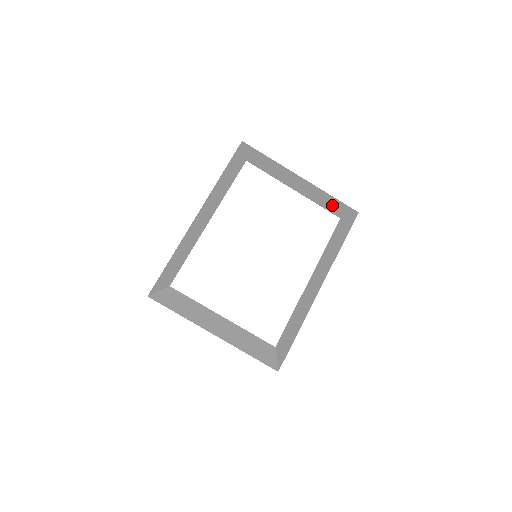
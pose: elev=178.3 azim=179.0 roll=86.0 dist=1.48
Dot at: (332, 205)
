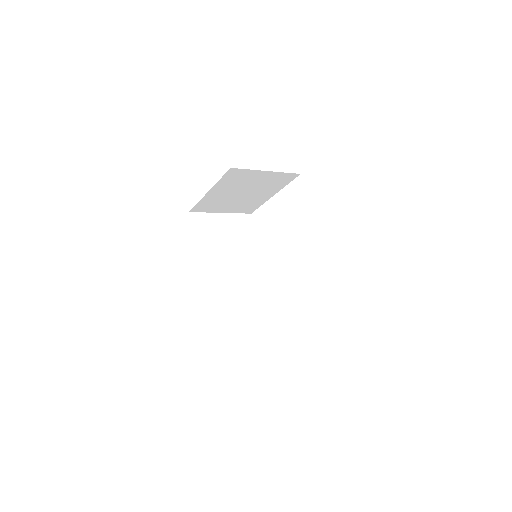
Dot at: (257, 179)
